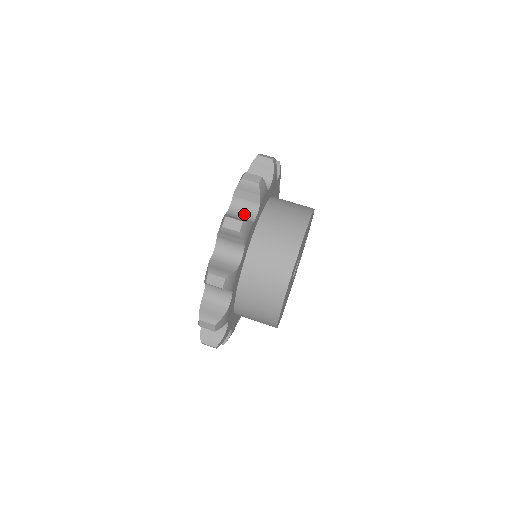
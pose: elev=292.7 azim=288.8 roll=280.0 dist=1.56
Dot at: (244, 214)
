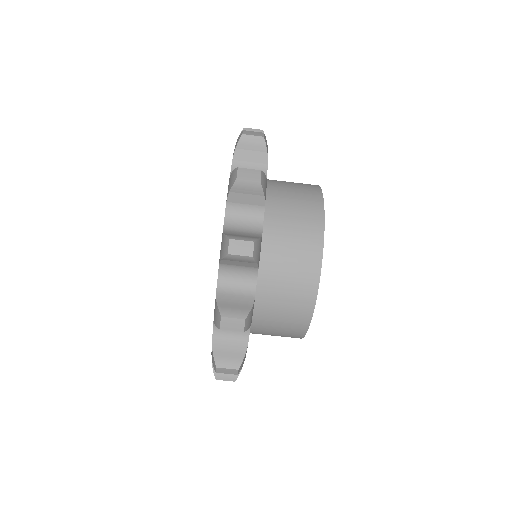
Dot at: (246, 224)
